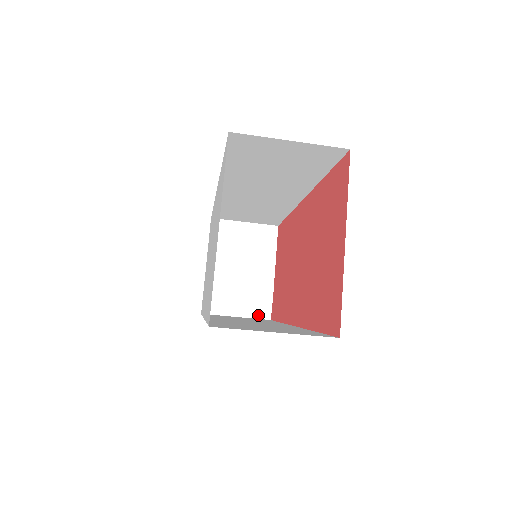
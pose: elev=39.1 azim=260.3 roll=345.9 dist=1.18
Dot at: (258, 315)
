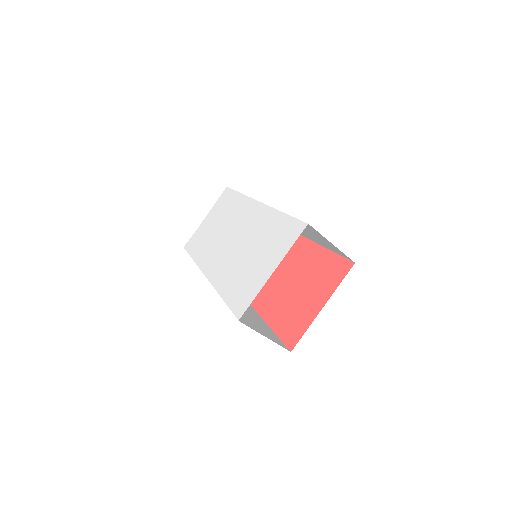
Dot at: occluded
